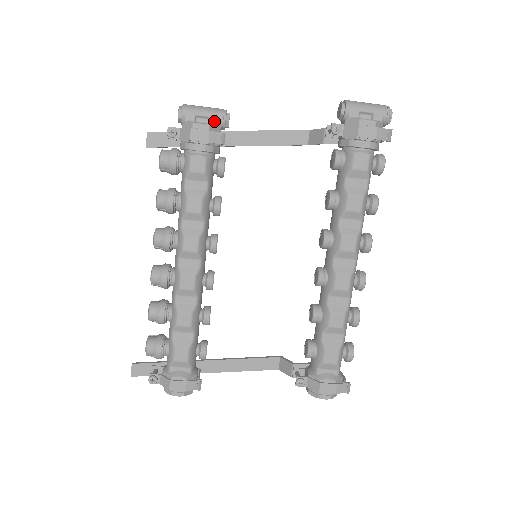
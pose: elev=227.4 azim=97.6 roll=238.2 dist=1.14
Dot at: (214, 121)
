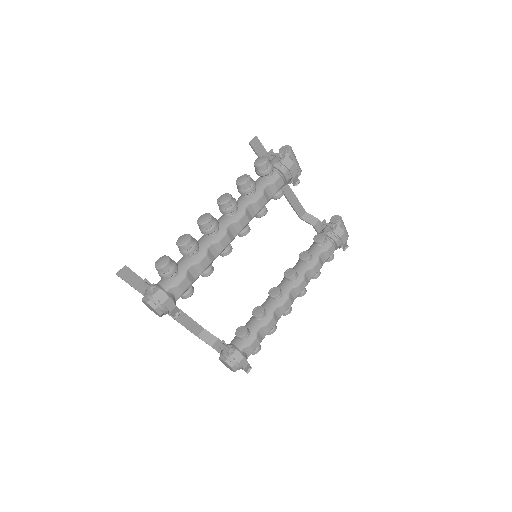
Dot at: occluded
